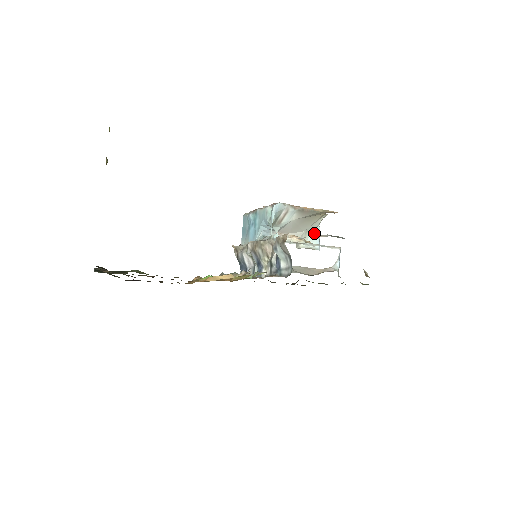
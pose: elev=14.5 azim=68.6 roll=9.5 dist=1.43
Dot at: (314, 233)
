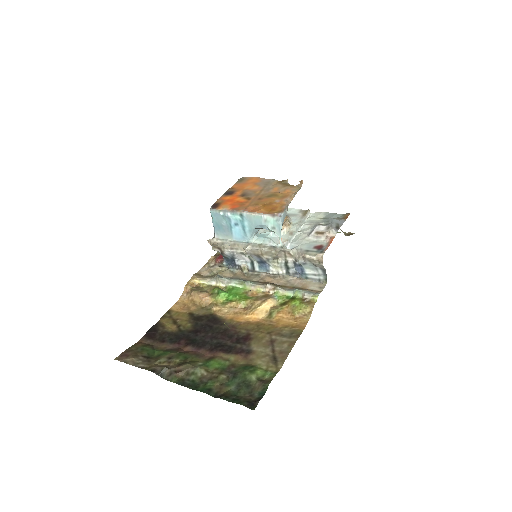
Dot at: occluded
